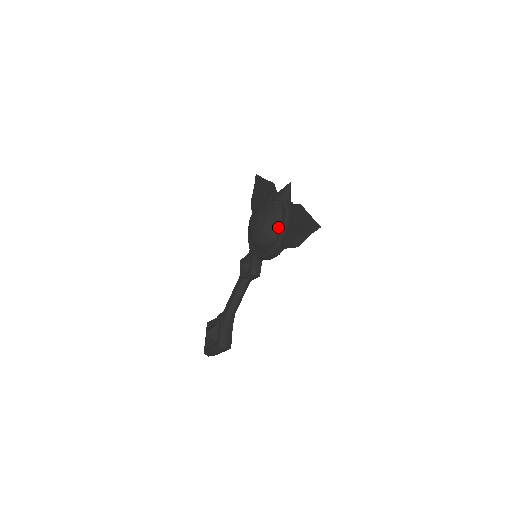
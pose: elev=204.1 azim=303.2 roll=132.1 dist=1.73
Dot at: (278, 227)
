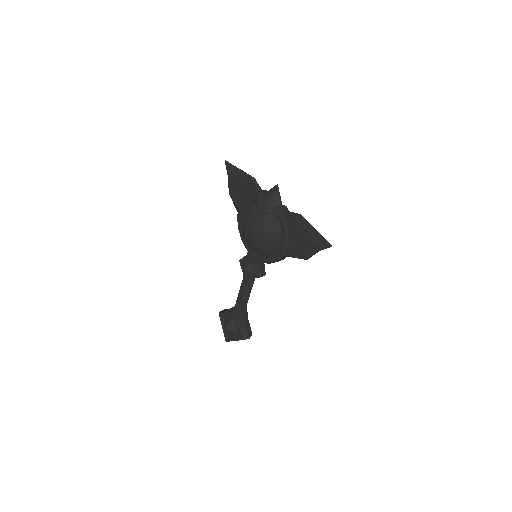
Dot at: (278, 237)
